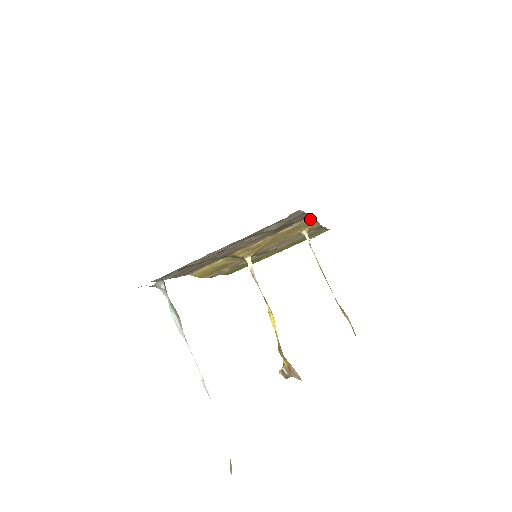
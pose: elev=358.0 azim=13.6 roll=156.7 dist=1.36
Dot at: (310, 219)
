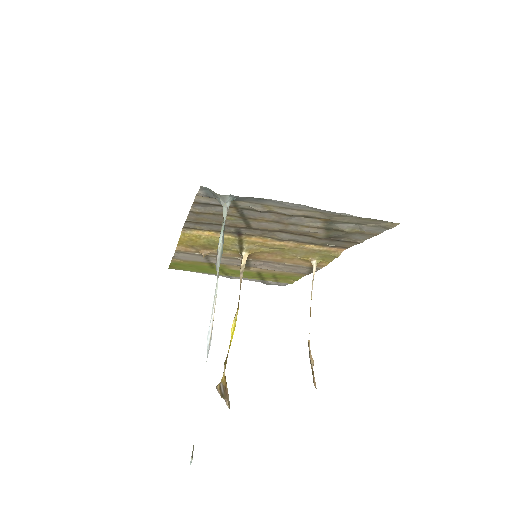
Dot at: (337, 252)
